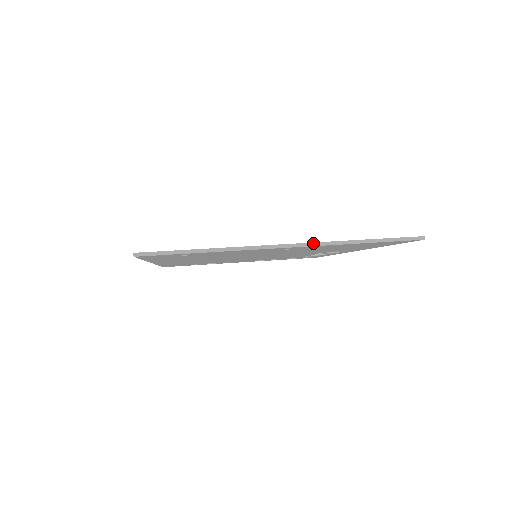
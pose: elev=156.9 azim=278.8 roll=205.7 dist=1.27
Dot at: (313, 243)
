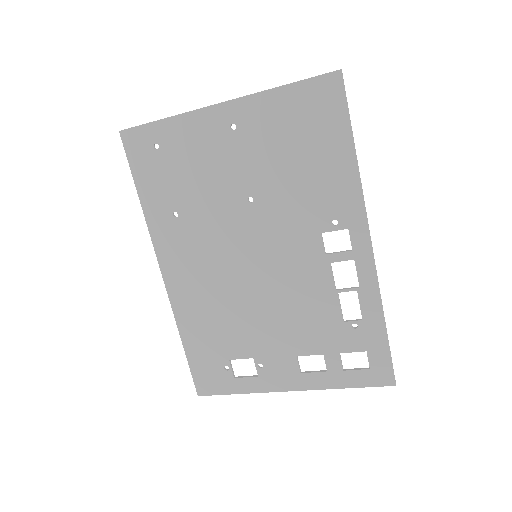
Dot at: (243, 97)
